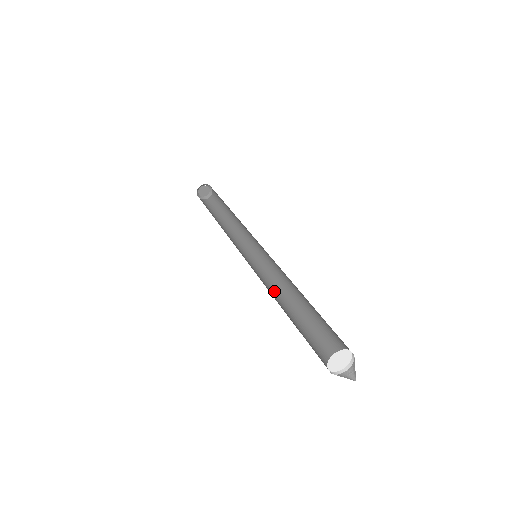
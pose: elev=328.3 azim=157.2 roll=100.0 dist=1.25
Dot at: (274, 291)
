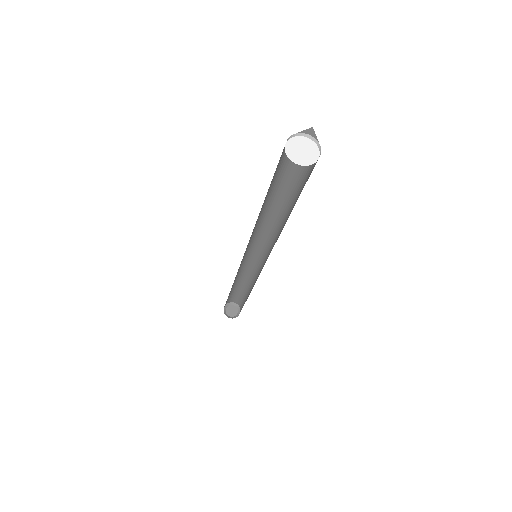
Dot at: occluded
